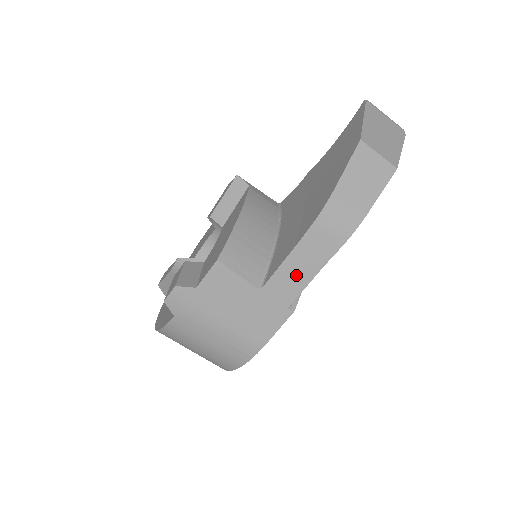
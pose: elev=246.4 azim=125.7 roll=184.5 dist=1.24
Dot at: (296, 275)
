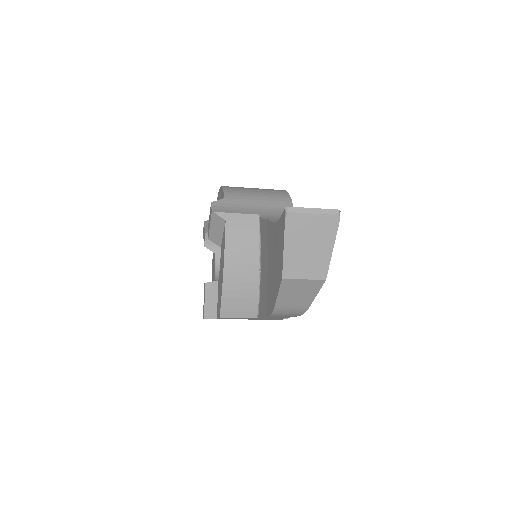
Dot at: (276, 317)
